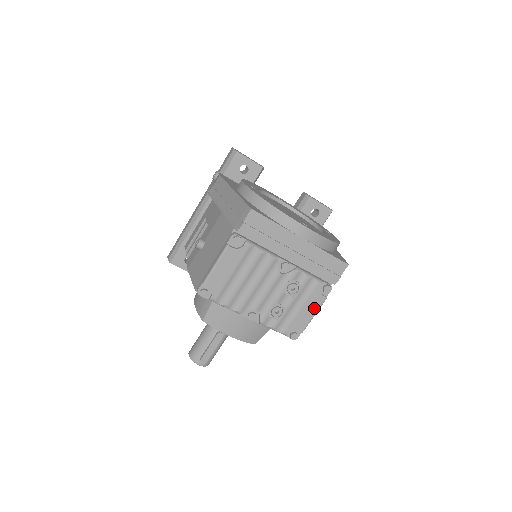
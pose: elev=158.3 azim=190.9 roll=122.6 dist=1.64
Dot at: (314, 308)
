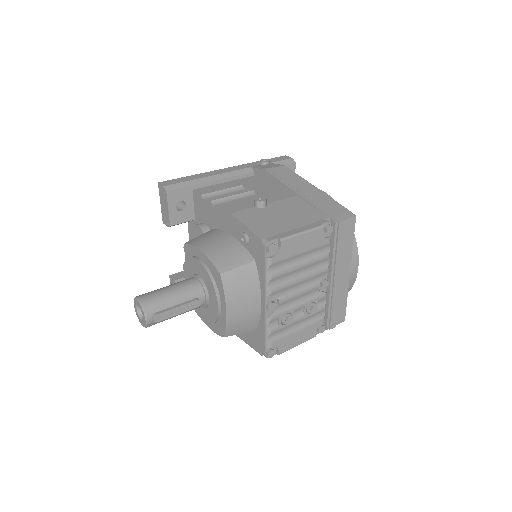
Dot at: (303, 339)
